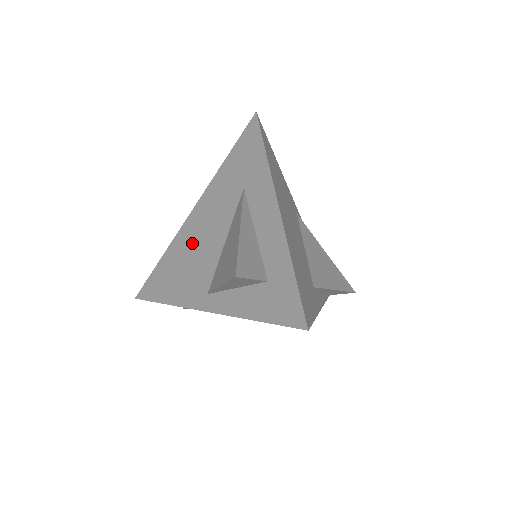
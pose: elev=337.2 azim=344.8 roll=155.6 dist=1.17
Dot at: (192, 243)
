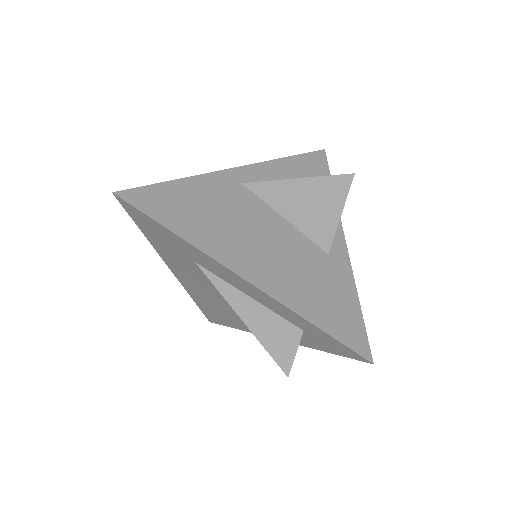
Dot at: (205, 296)
